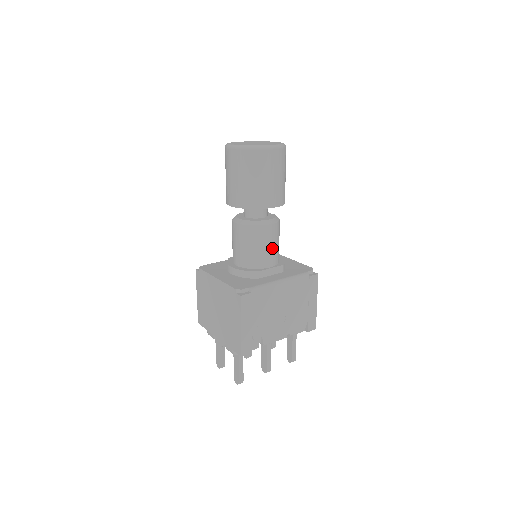
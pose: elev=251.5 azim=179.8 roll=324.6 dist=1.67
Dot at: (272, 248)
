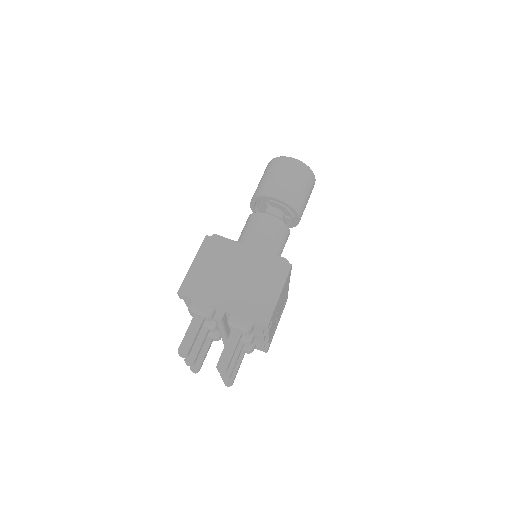
Dot at: occluded
